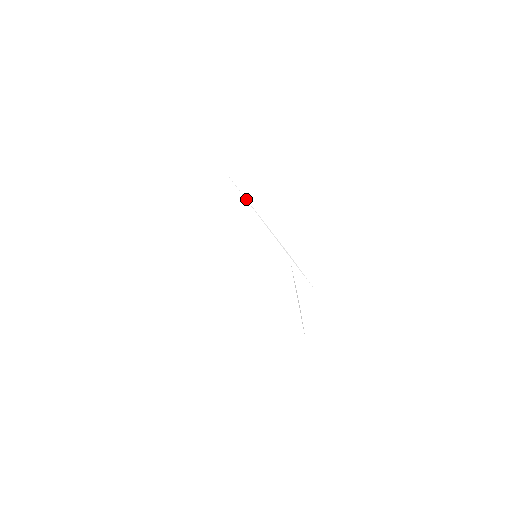
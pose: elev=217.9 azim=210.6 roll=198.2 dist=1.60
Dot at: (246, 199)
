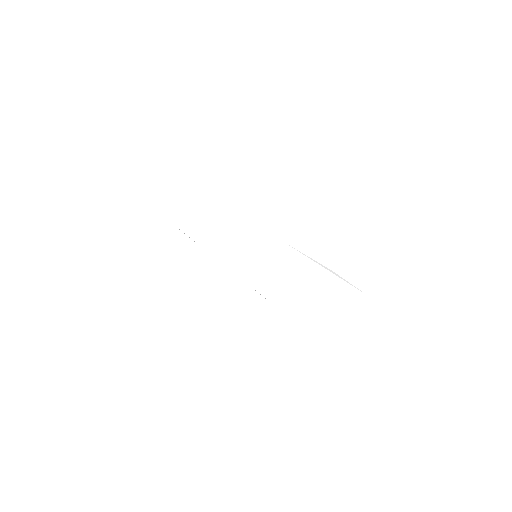
Dot at: occluded
